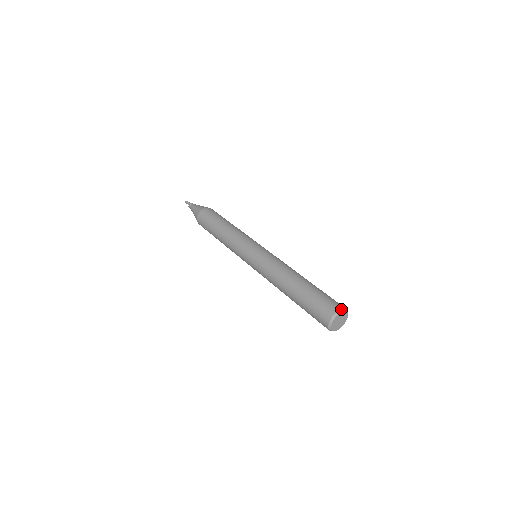
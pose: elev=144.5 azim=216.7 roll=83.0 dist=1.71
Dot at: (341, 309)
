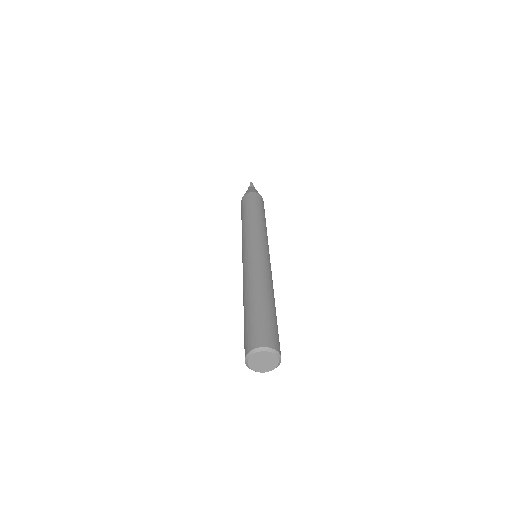
Dot at: (262, 347)
